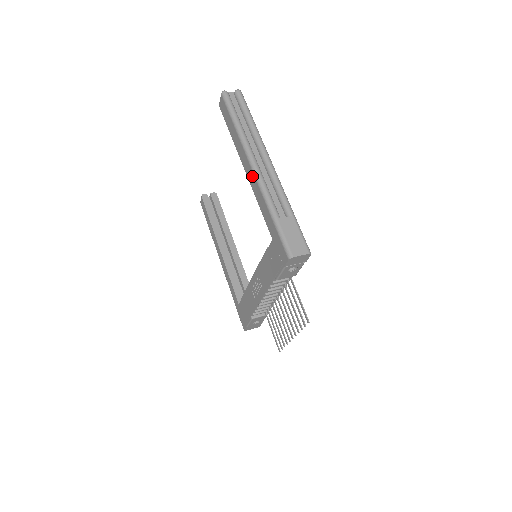
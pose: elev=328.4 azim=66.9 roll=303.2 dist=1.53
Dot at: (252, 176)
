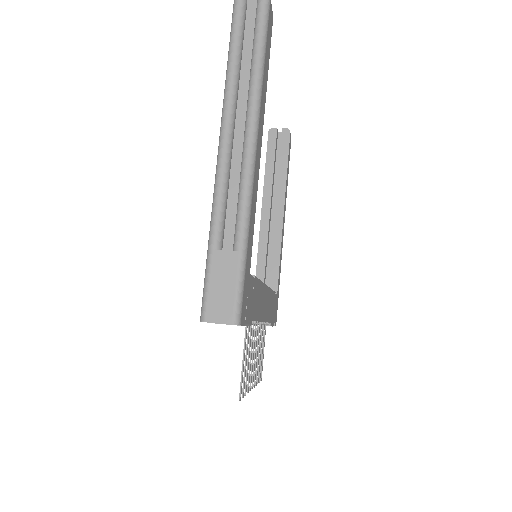
Dot at: occluded
